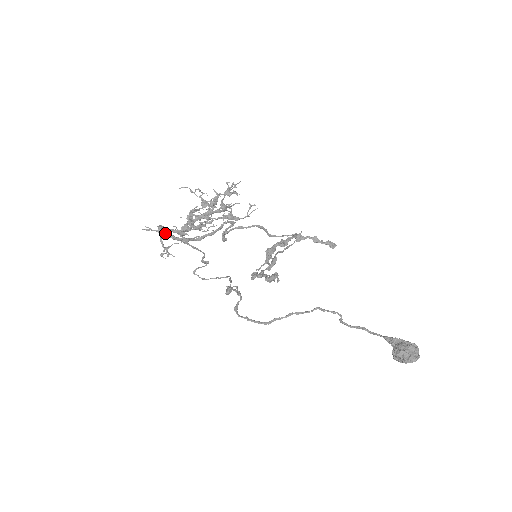
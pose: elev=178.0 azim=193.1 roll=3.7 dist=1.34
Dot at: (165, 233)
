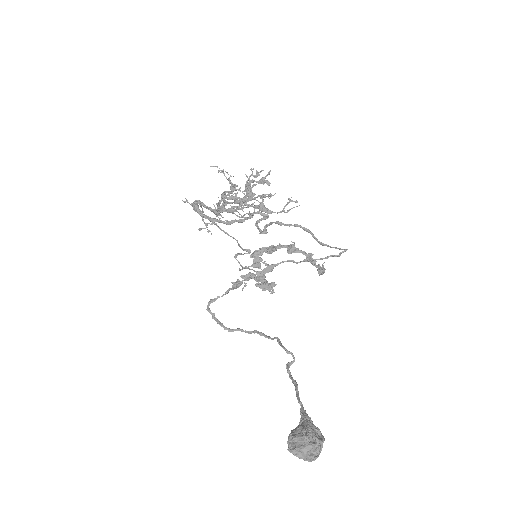
Dot at: (195, 208)
